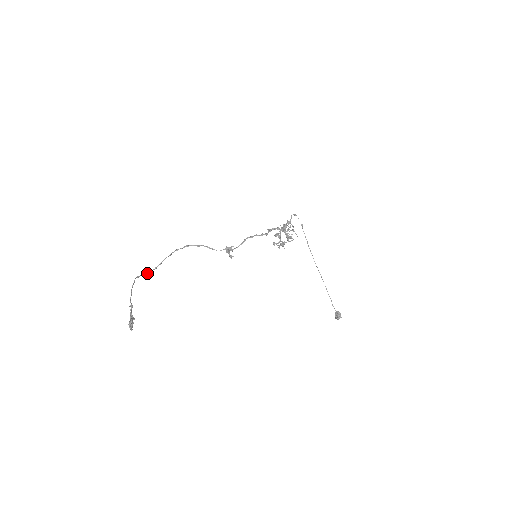
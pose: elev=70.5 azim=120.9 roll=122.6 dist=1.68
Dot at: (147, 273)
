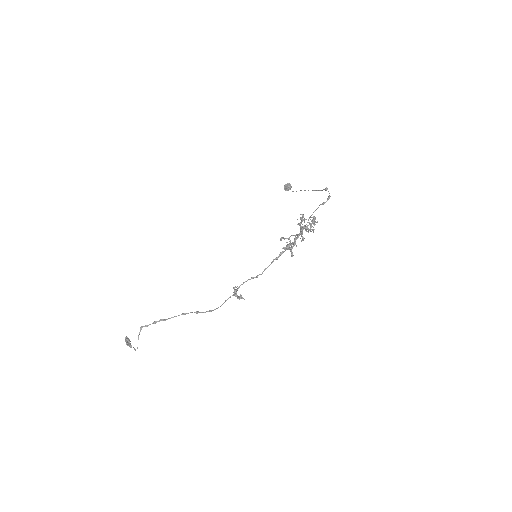
Dot at: occluded
